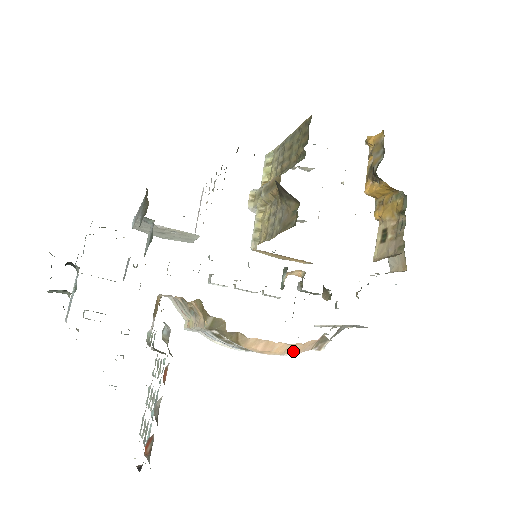
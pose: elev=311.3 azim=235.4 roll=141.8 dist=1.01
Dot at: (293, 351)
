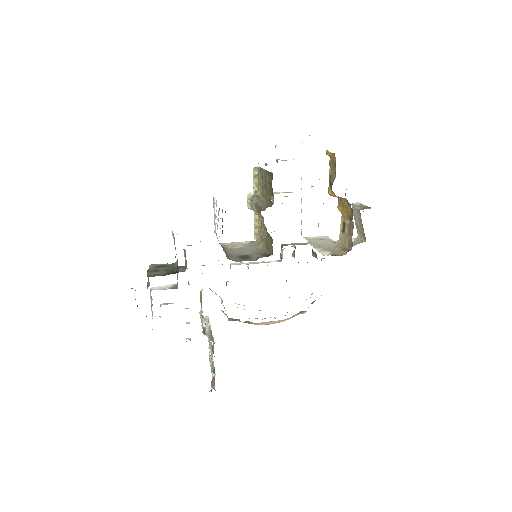
Dot at: (285, 320)
